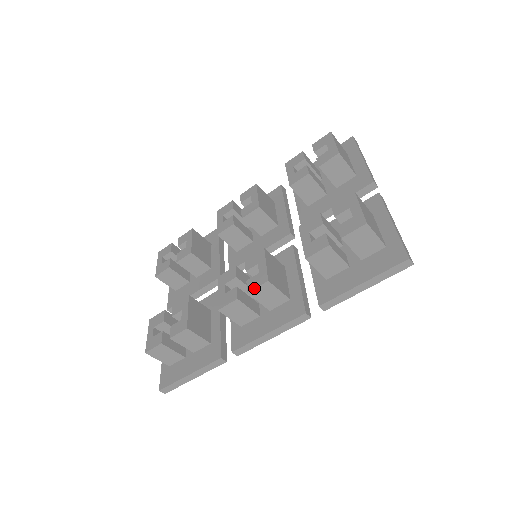
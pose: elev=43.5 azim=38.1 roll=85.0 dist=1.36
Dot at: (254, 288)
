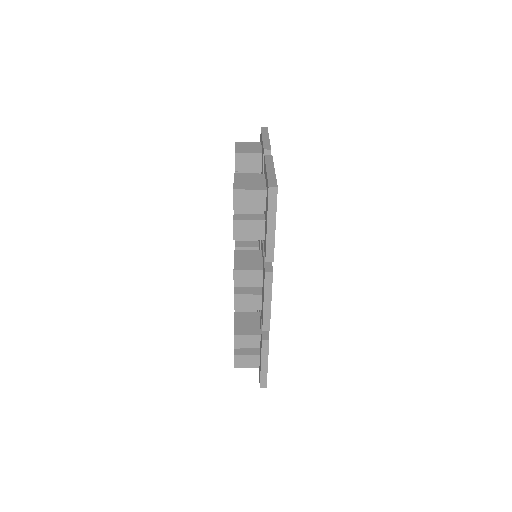
Dot at: occluded
